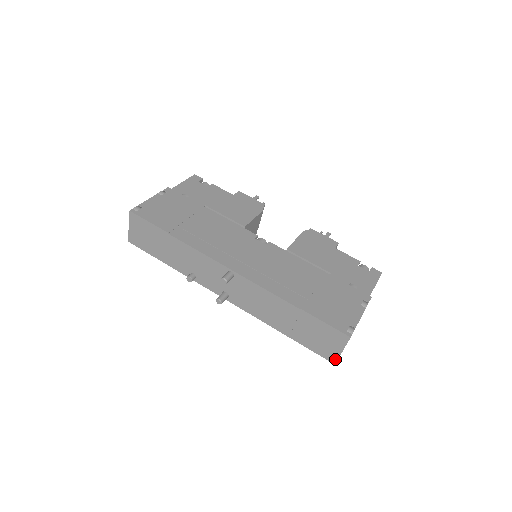
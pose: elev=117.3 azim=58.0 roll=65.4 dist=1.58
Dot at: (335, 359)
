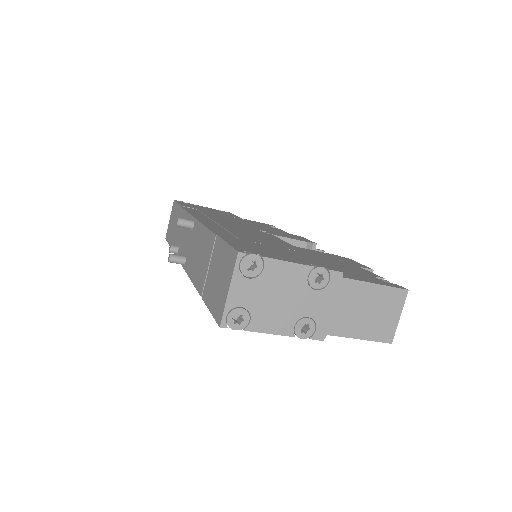
Dot at: (222, 314)
